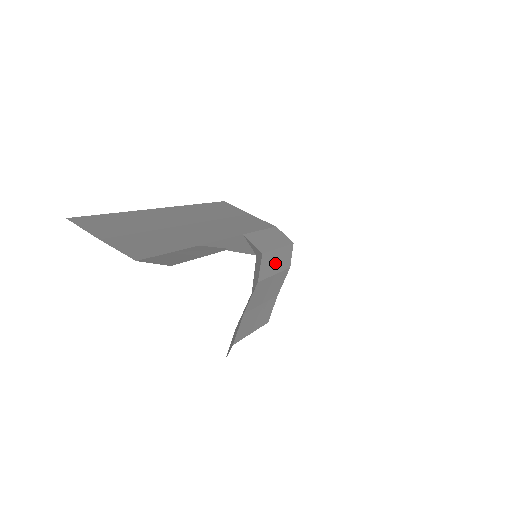
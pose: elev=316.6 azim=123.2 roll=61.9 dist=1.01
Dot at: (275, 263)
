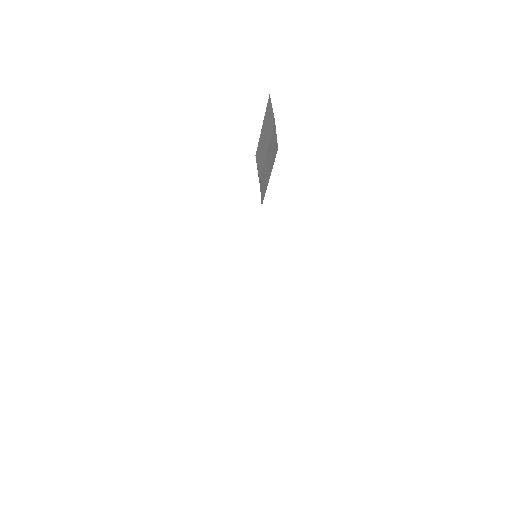
Dot at: occluded
